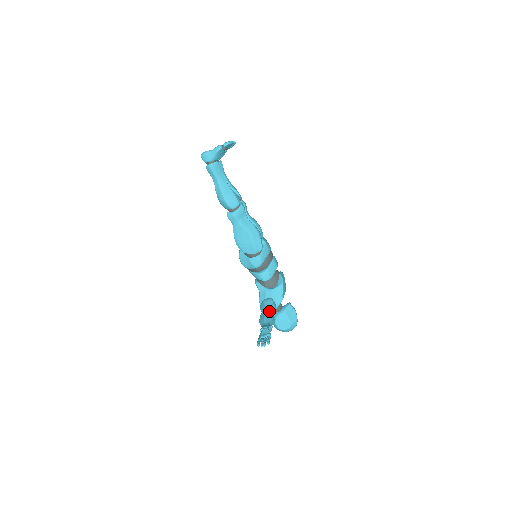
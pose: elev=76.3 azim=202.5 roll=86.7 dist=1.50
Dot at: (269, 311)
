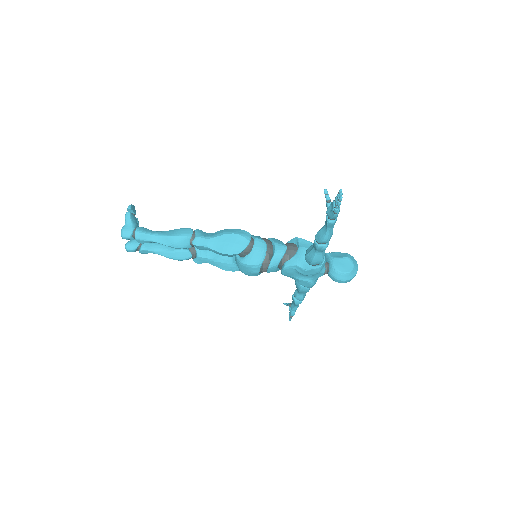
Dot at: occluded
